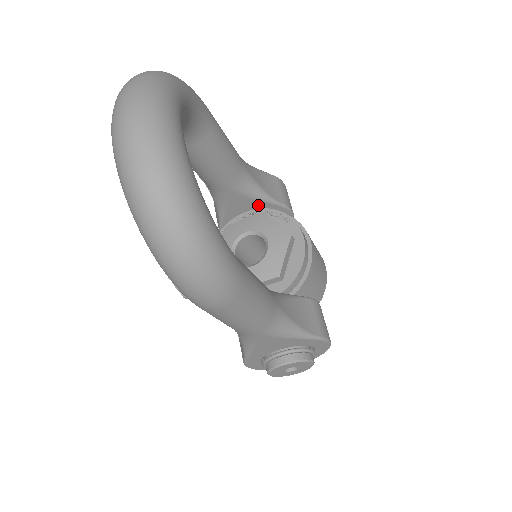
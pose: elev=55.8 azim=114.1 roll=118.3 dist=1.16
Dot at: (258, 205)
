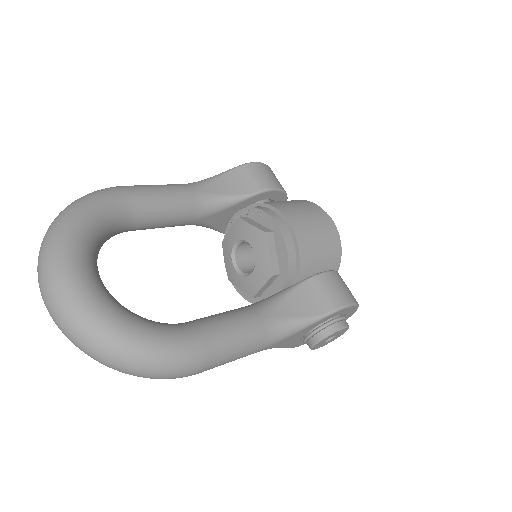
Dot at: (236, 208)
